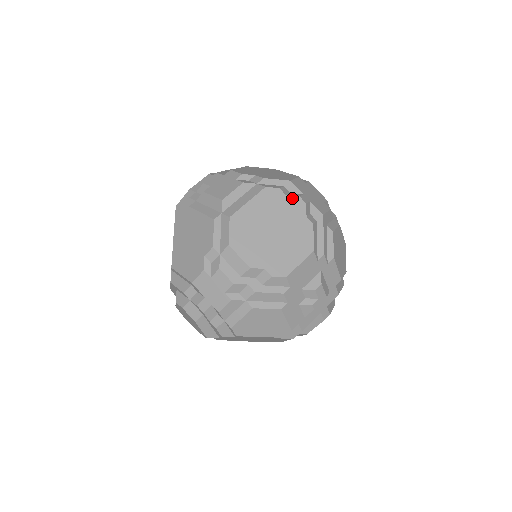
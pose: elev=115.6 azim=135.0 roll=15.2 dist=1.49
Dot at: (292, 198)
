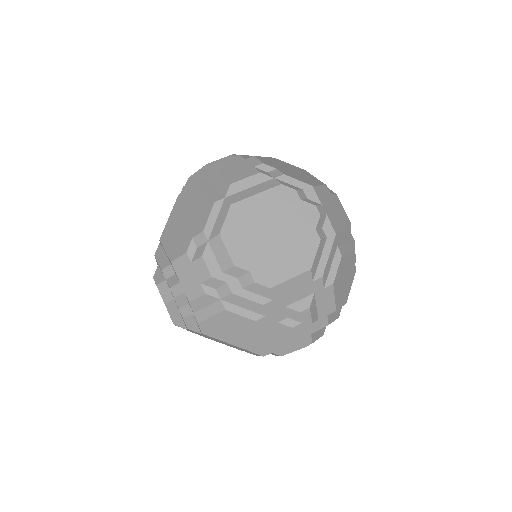
Dot at: (307, 205)
